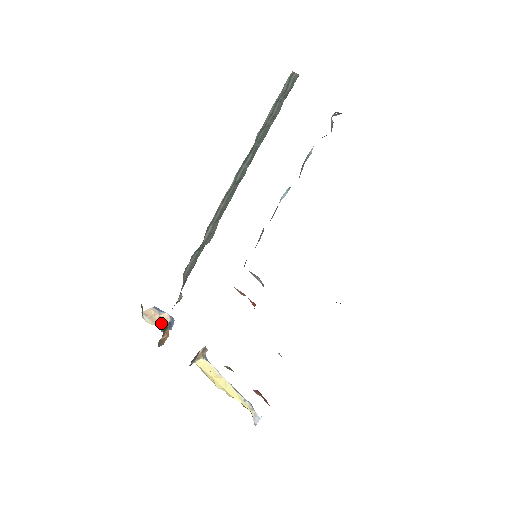
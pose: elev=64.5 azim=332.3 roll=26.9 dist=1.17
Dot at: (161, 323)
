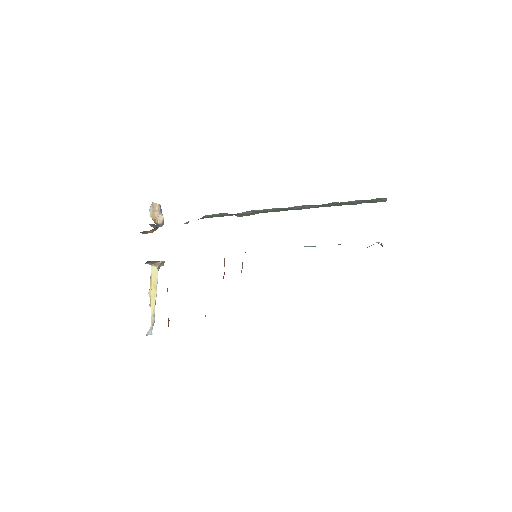
Dot at: (155, 220)
